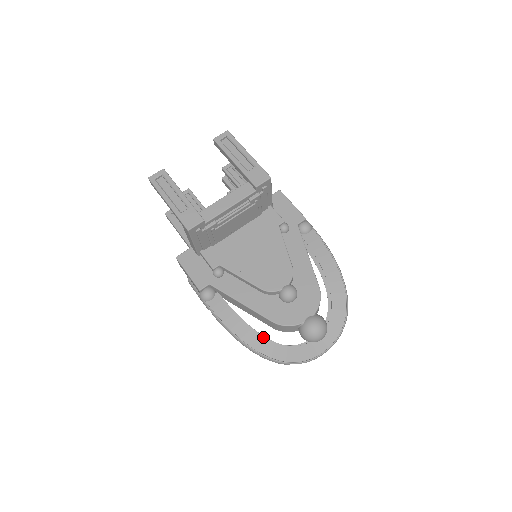
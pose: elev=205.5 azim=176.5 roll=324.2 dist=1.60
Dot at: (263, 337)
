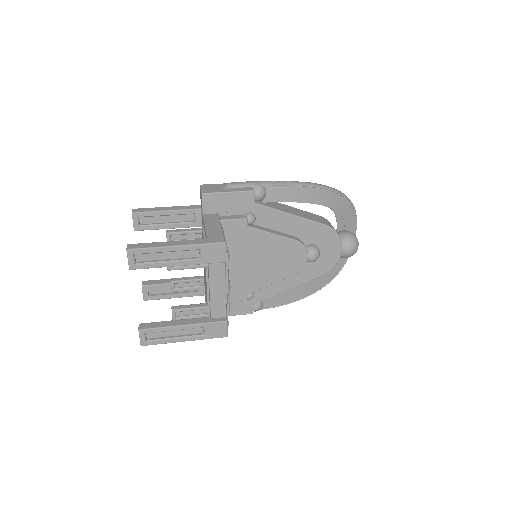
Dot at: (318, 279)
